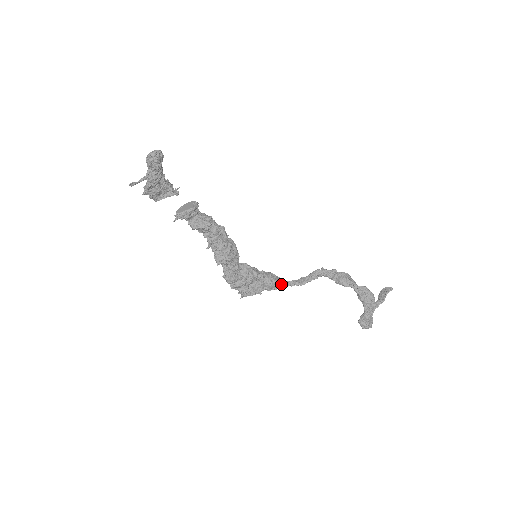
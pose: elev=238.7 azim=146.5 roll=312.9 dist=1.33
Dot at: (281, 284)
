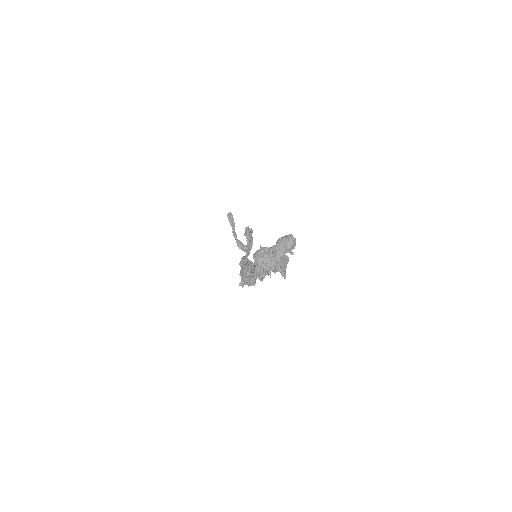
Dot at: occluded
